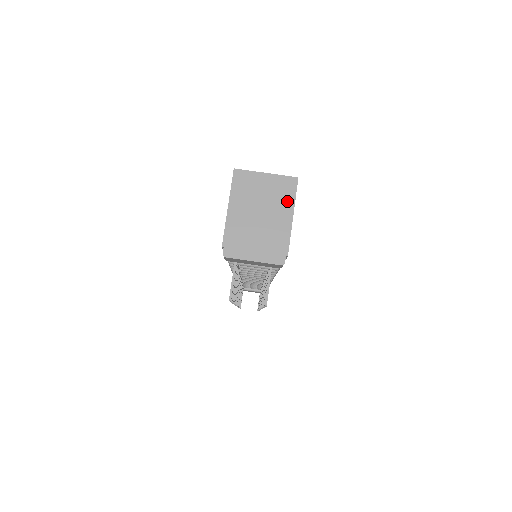
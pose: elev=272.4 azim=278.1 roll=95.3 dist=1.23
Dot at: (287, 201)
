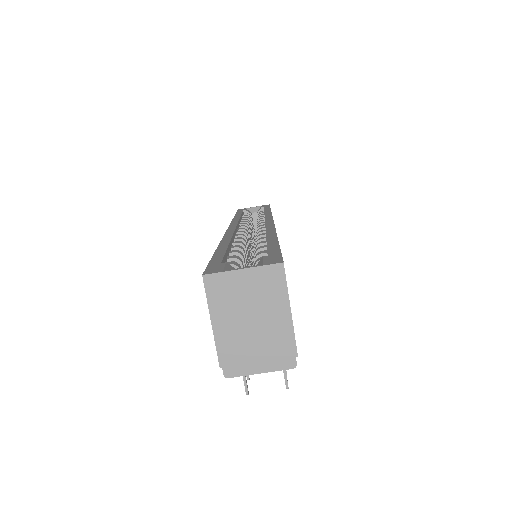
Dot at: (278, 295)
